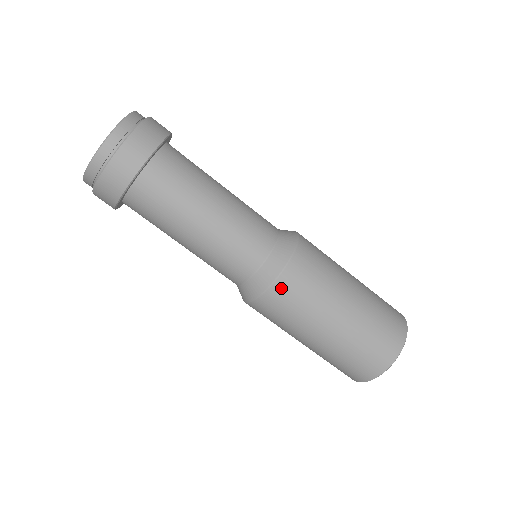
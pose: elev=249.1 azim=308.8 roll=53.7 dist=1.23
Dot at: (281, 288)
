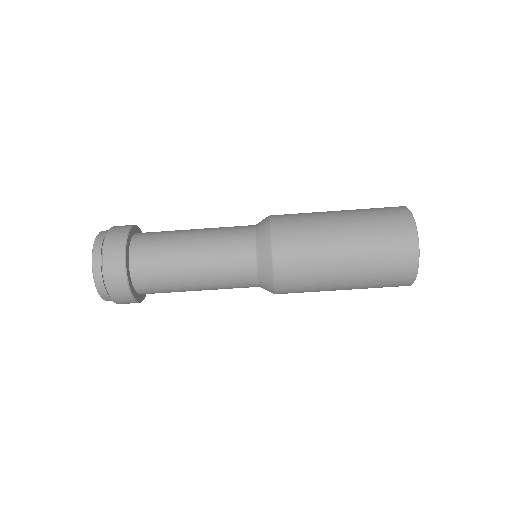
Dot at: (283, 285)
